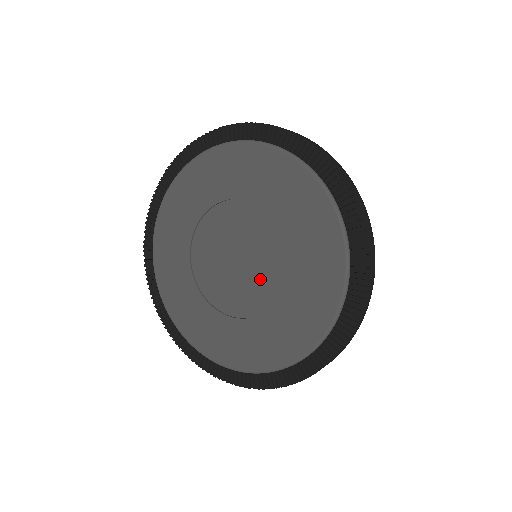
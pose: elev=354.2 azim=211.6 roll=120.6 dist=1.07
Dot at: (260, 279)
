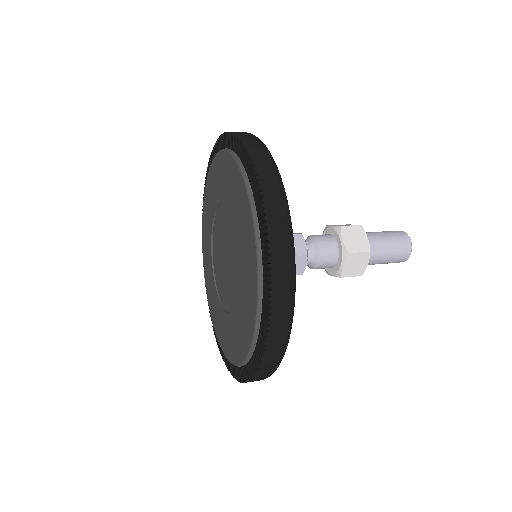
Dot at: (233, 263)
